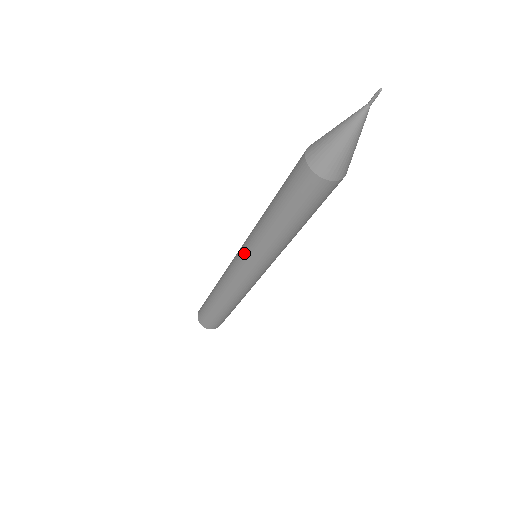
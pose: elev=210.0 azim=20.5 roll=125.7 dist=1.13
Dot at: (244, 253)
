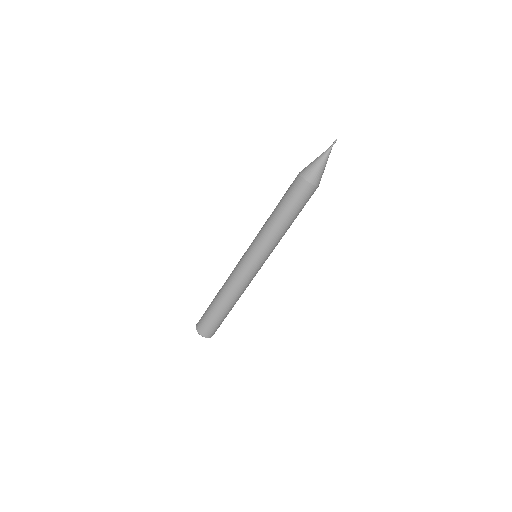
Dot at: (251, 247)
